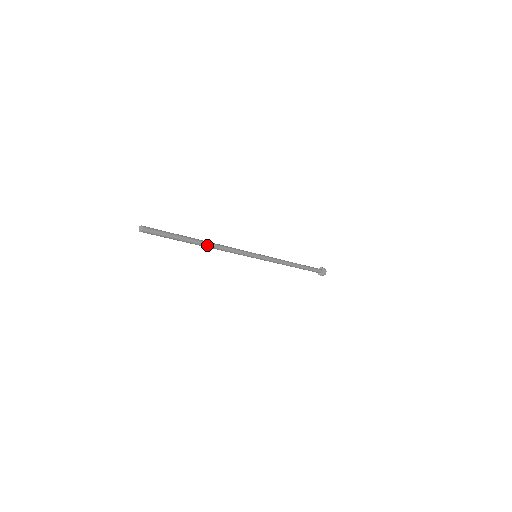
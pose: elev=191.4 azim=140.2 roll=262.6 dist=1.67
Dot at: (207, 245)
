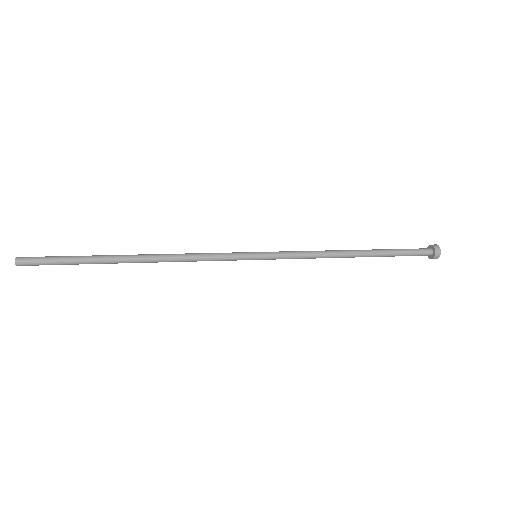
Dot at: (142, 260)
